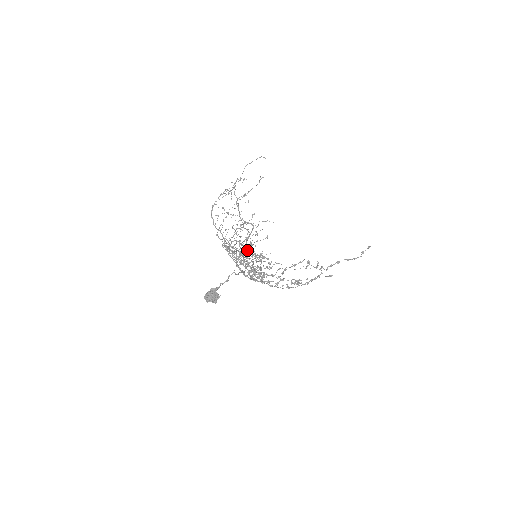
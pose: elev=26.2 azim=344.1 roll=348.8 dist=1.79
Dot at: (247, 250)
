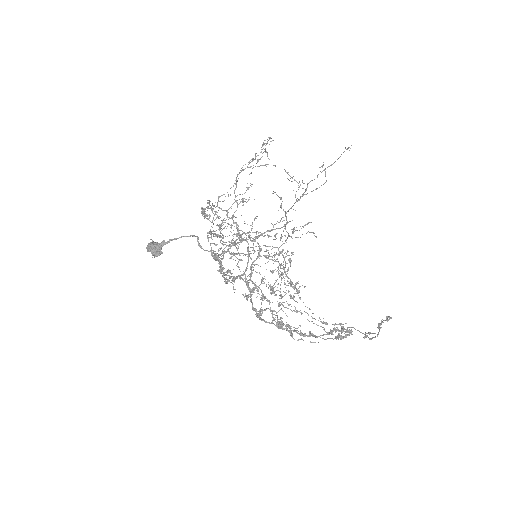
Dot at: occluded
